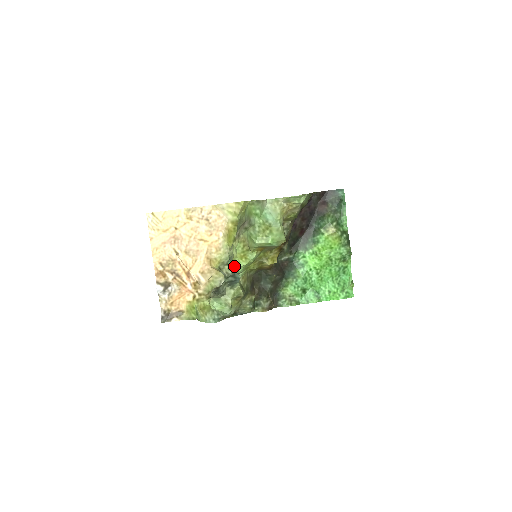
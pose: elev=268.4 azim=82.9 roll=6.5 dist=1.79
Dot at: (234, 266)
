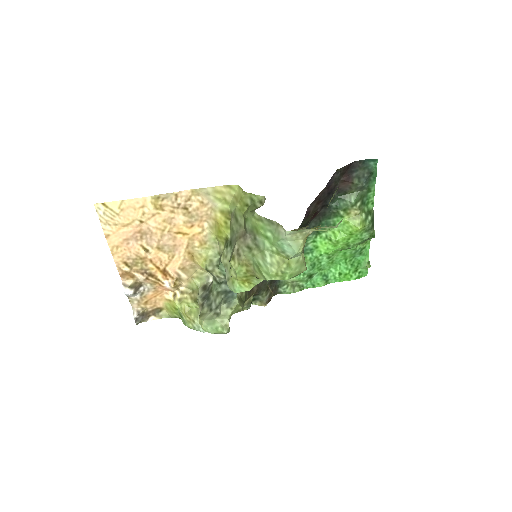
Dot at: (233, 289)
